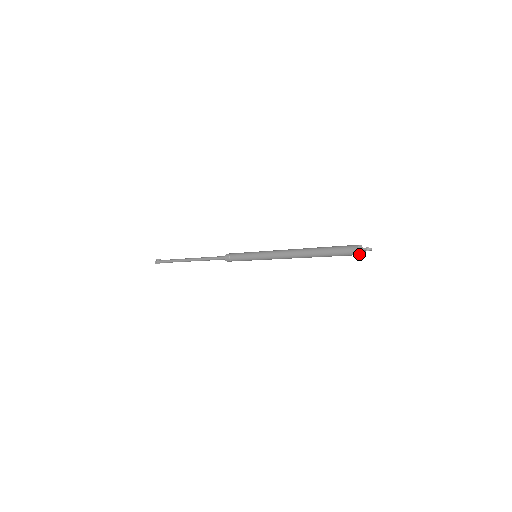
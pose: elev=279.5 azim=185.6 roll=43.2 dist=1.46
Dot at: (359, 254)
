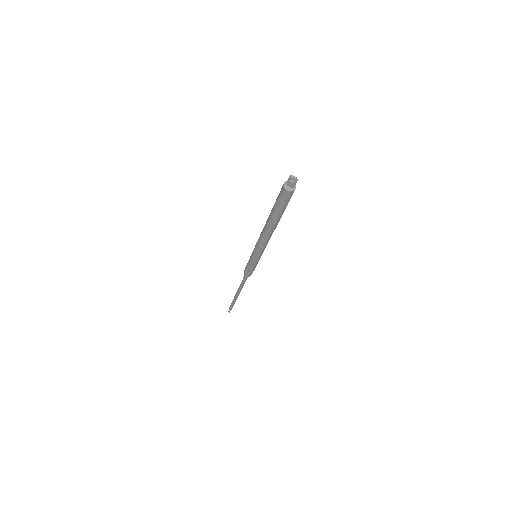
Dot at: (286, 189)
